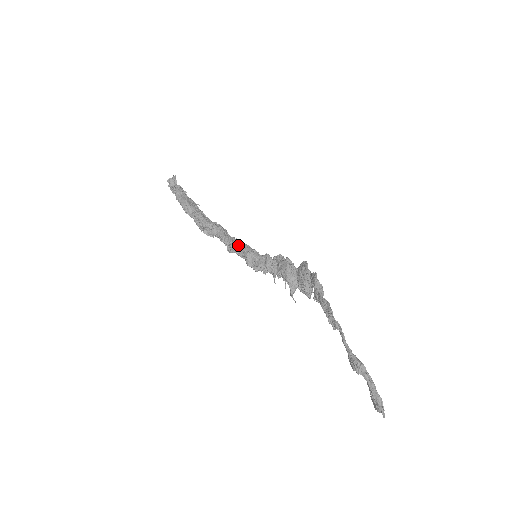
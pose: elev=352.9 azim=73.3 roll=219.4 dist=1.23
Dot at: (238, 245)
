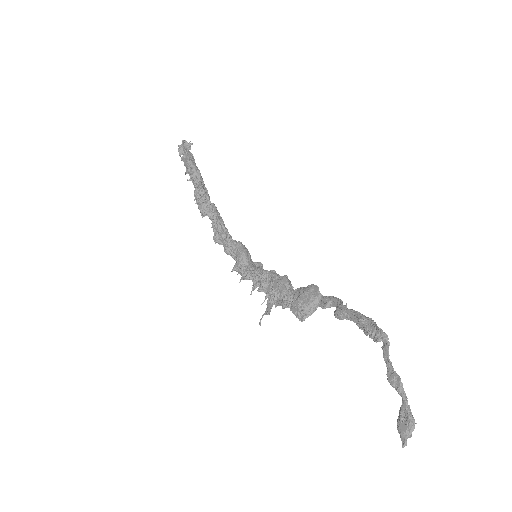
Dot at: occluded
